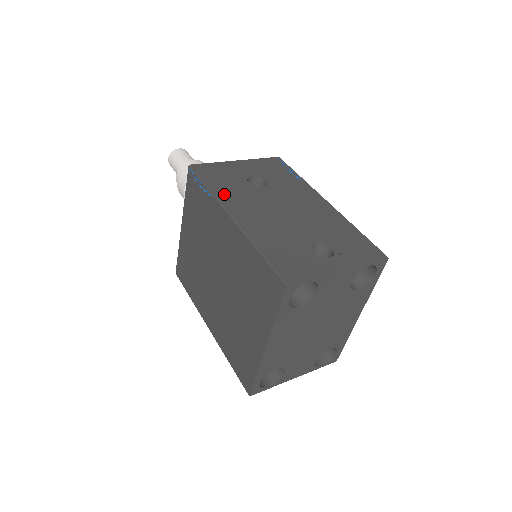
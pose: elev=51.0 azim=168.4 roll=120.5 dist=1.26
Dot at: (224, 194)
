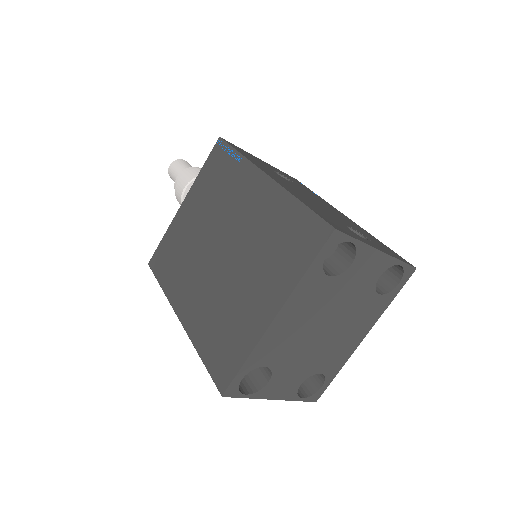
Dot at: (256, 163)
